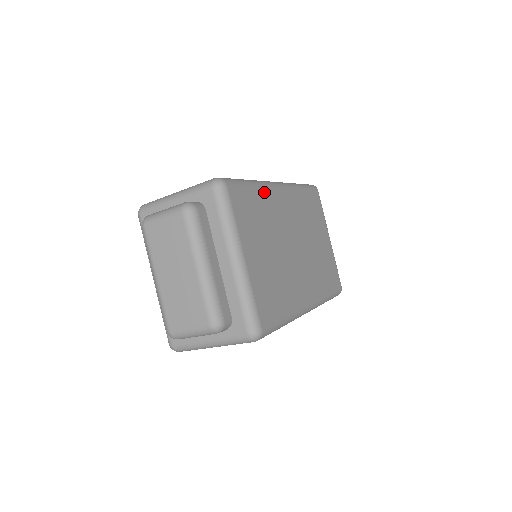
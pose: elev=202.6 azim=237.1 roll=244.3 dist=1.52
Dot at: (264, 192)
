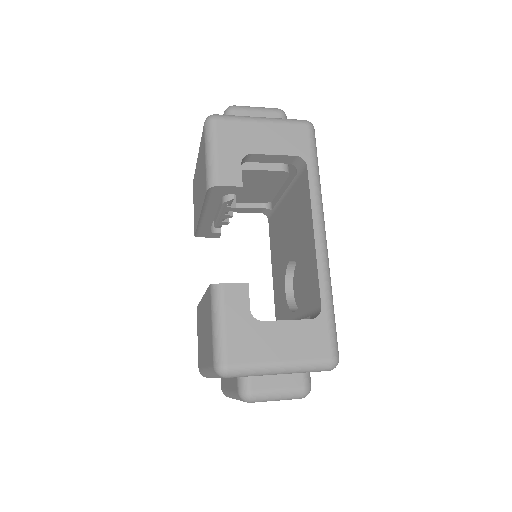
Dot at: occluded
